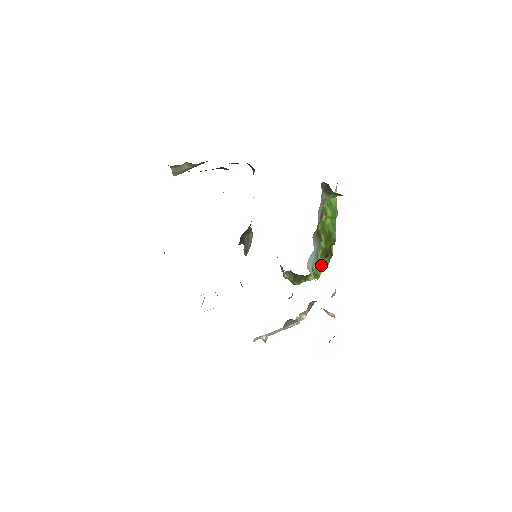
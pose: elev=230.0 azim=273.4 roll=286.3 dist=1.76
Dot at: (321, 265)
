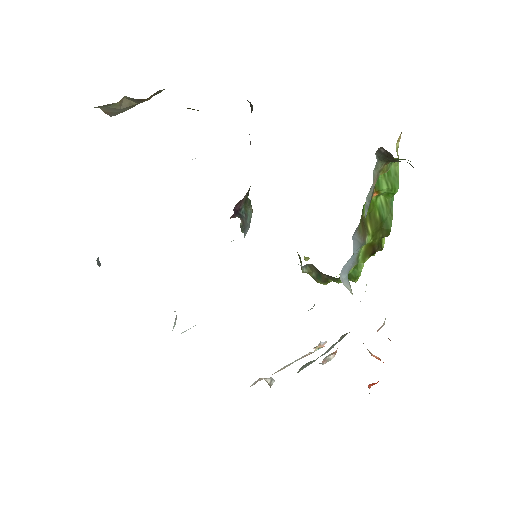
Dot at: (362, 263)
